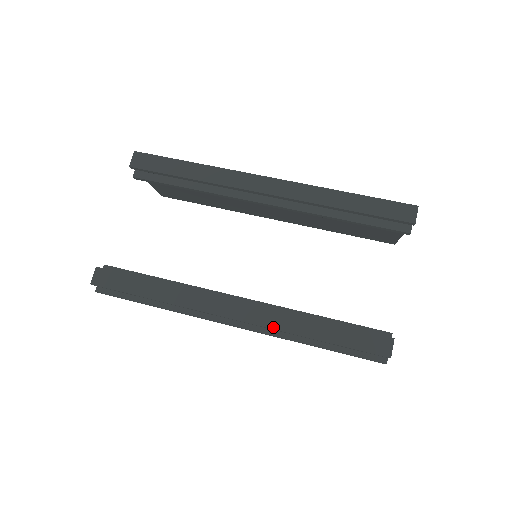
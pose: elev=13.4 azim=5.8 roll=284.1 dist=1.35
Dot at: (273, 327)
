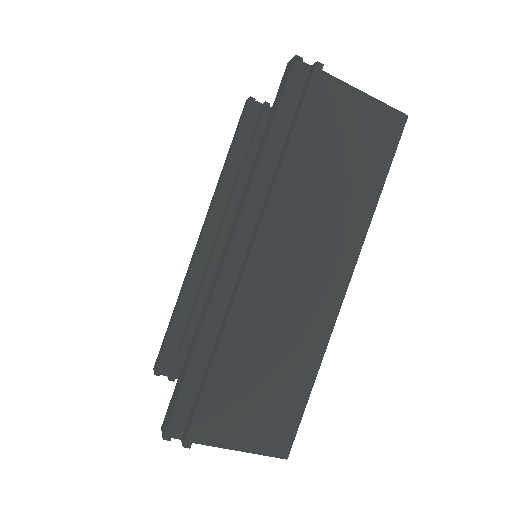
Dot at: (246, 198)
